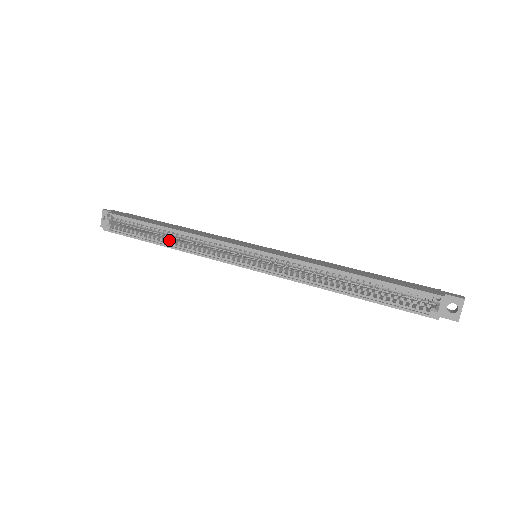
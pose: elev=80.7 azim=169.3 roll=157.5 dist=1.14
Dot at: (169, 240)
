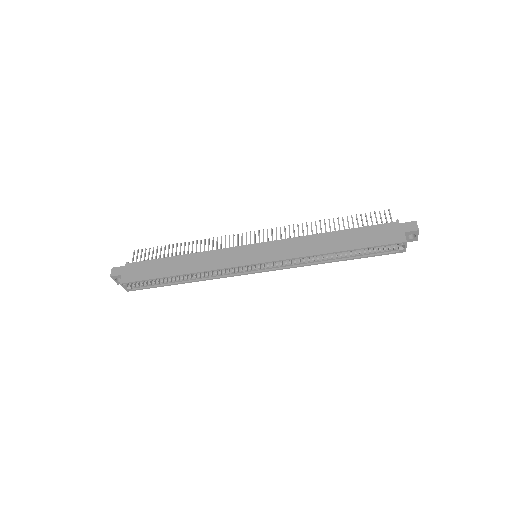
Dot at: (185, 278)
